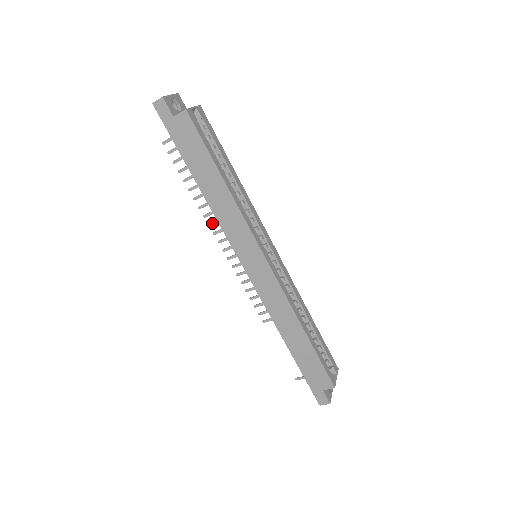
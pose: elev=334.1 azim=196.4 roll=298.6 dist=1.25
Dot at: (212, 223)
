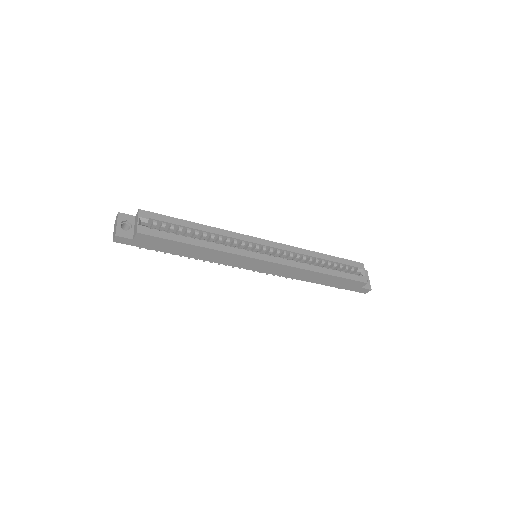
Dot at: occluded
